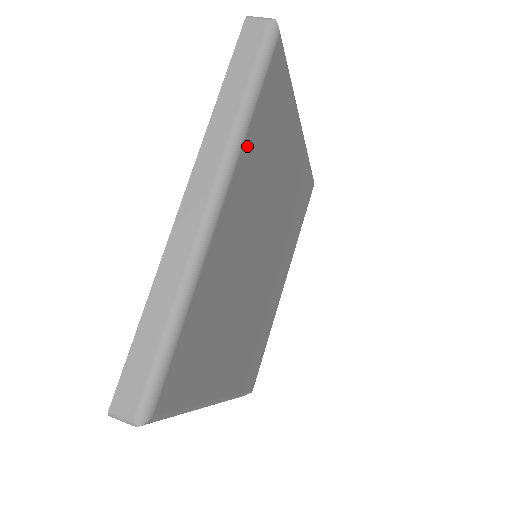
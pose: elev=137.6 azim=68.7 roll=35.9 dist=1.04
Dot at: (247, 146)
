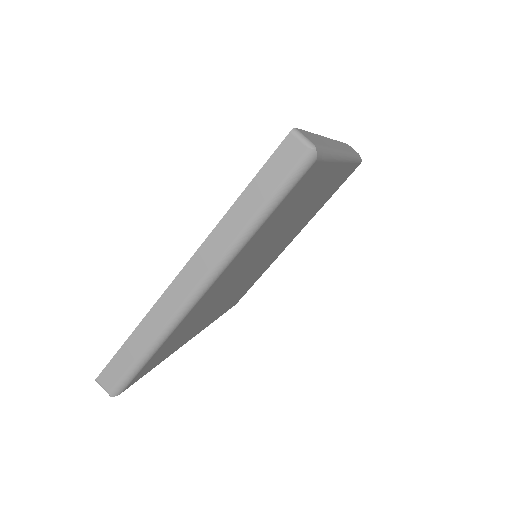
Dot at: (248, 244)
